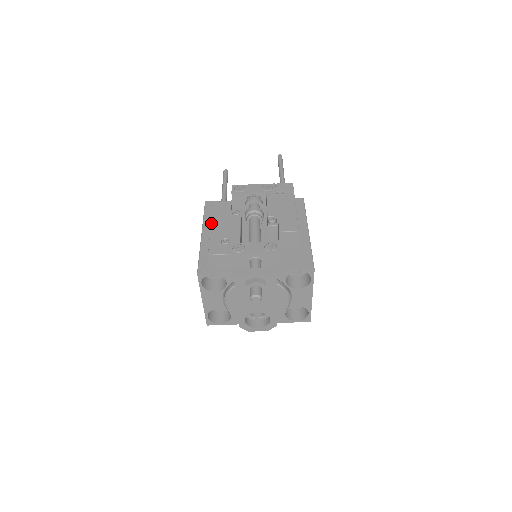
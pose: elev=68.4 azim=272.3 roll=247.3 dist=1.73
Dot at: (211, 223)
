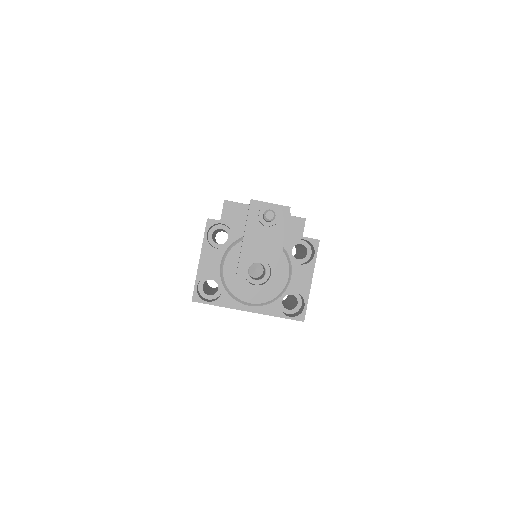
Dot at: occluded
